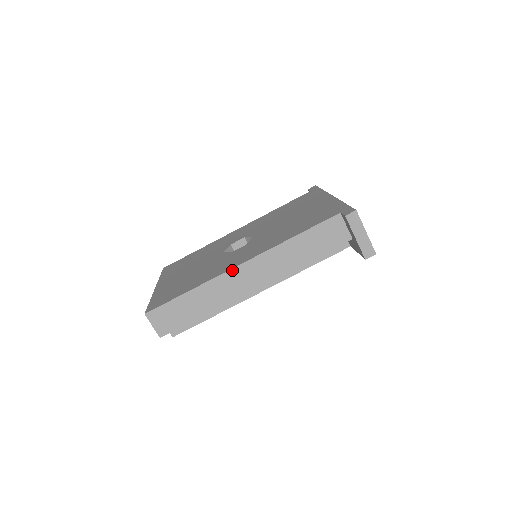
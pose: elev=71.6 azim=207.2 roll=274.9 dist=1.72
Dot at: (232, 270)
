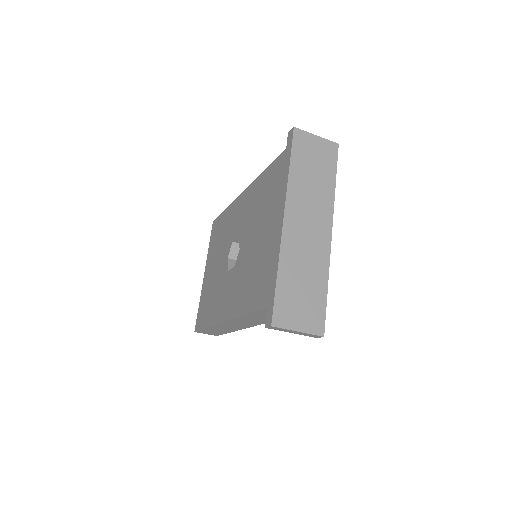
Dot at: (221, 323)
